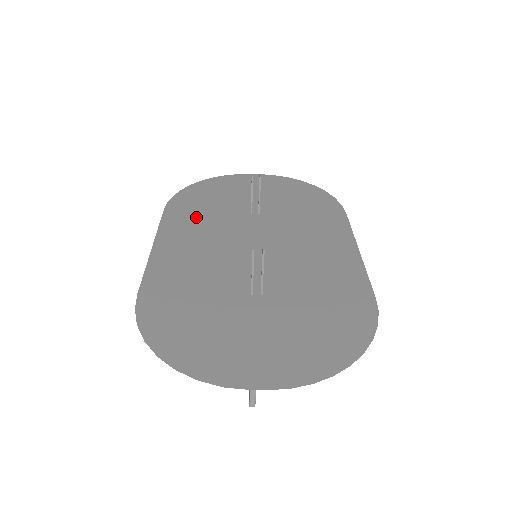
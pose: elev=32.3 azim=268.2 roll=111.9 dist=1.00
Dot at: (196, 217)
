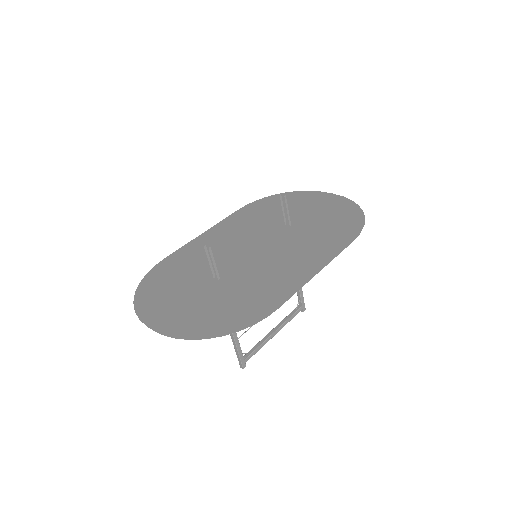
Dot at: (249, 219)
